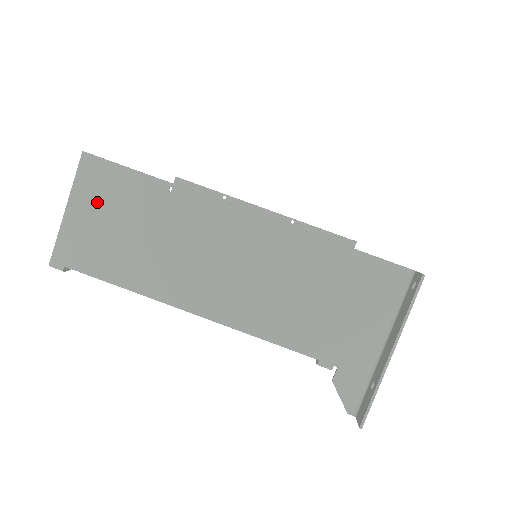
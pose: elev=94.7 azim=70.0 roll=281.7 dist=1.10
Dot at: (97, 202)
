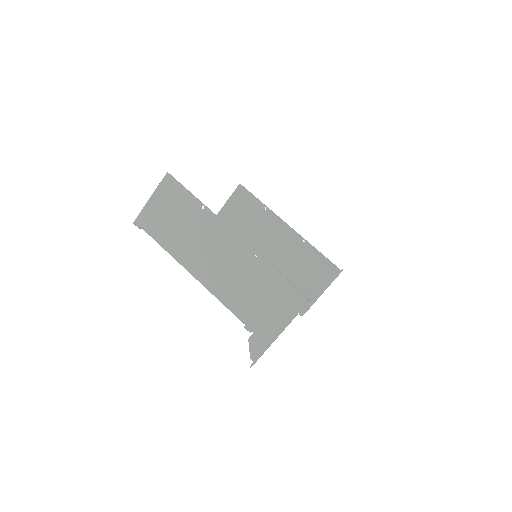
Dot at: (166, 200)
